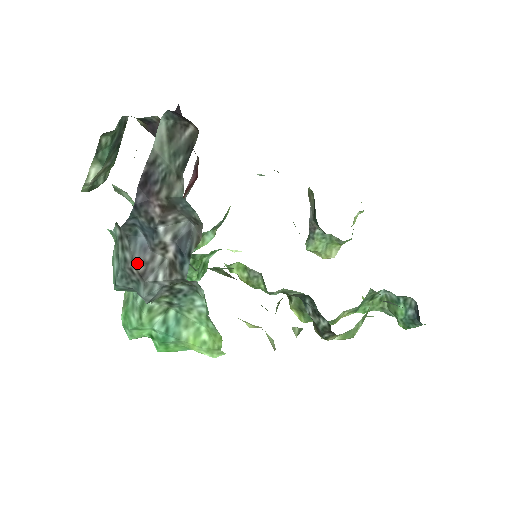
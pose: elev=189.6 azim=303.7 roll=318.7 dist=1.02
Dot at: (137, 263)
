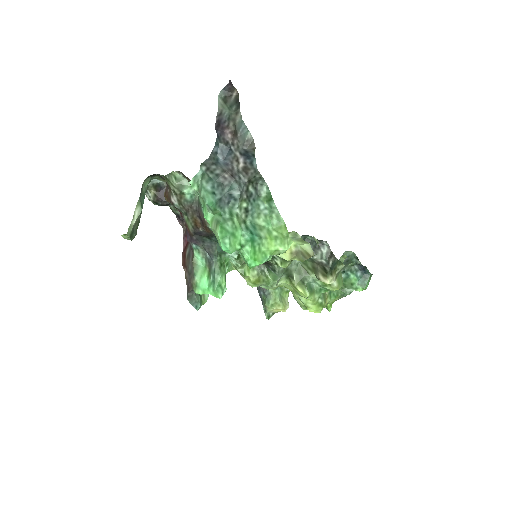
Dot at: (226, 170)
